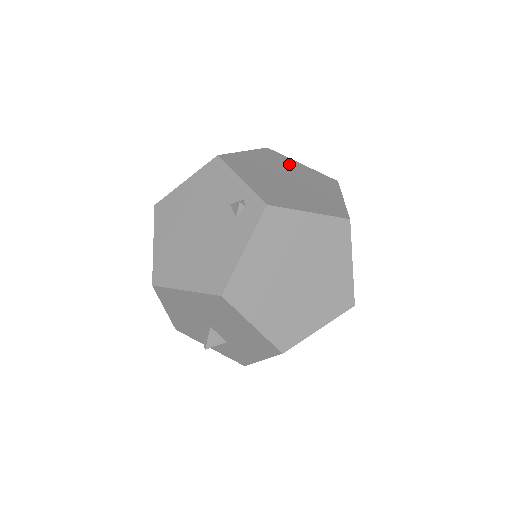
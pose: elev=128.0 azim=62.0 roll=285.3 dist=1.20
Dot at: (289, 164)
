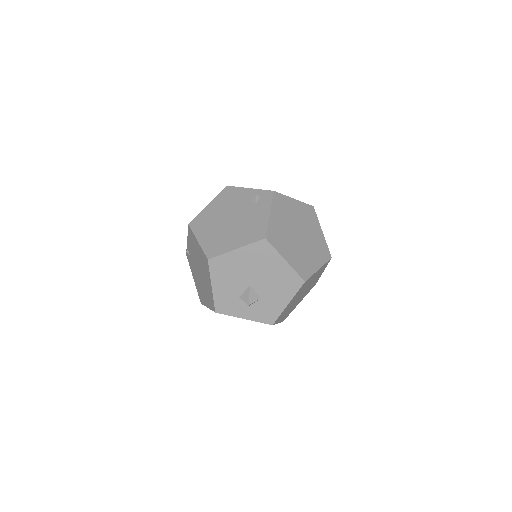
Dot at: occluded
